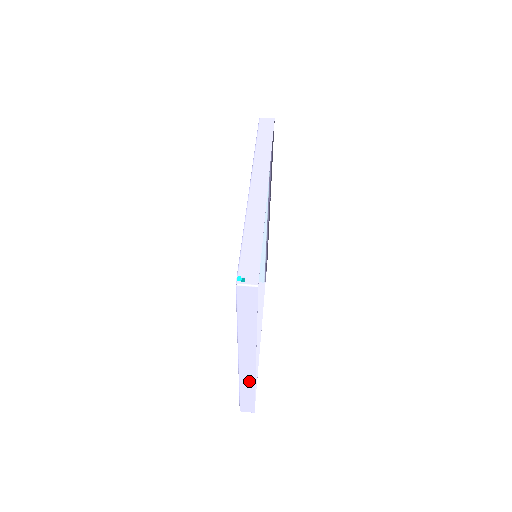
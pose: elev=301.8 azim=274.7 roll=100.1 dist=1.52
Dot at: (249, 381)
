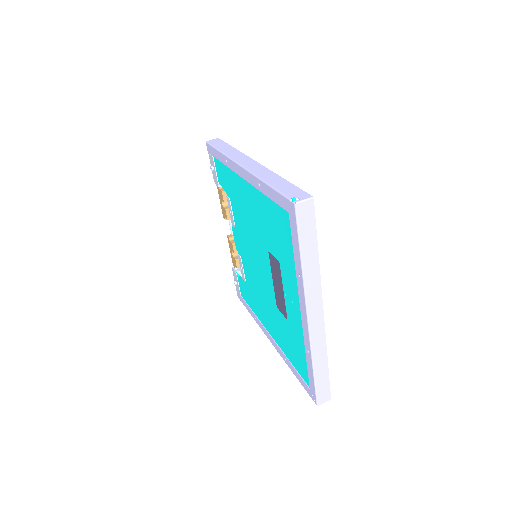
Dot at: (320, 347)
